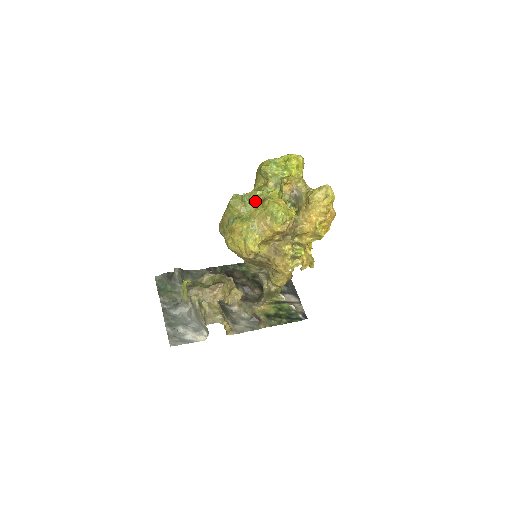
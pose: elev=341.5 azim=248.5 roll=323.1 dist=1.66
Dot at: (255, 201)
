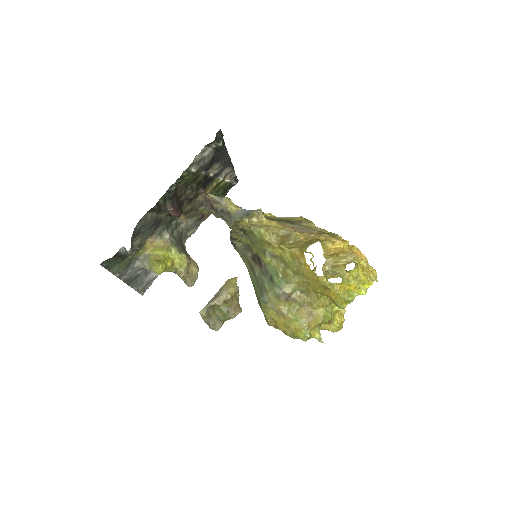
Dot at: (321, 324)
